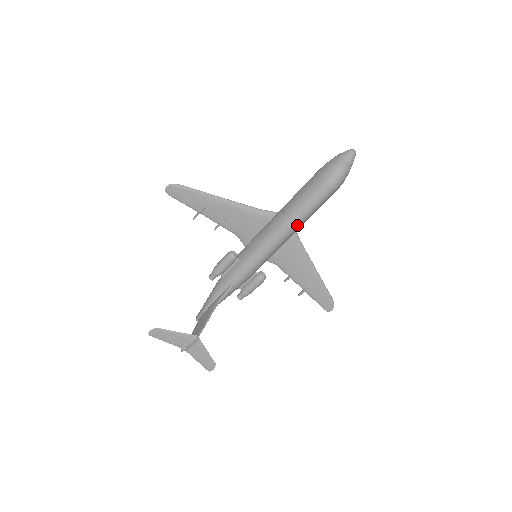
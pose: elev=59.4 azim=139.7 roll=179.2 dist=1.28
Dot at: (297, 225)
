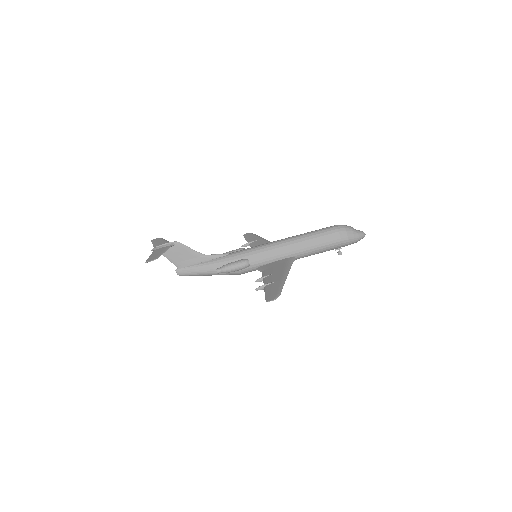
Dot at: (299, 238)
